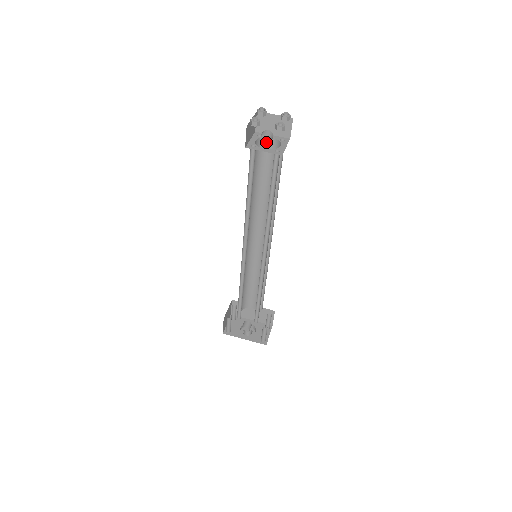
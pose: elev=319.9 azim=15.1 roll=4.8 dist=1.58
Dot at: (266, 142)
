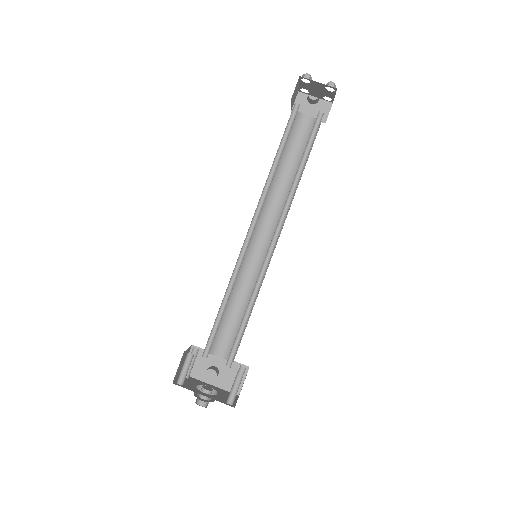
Dot at: (302, 120)
